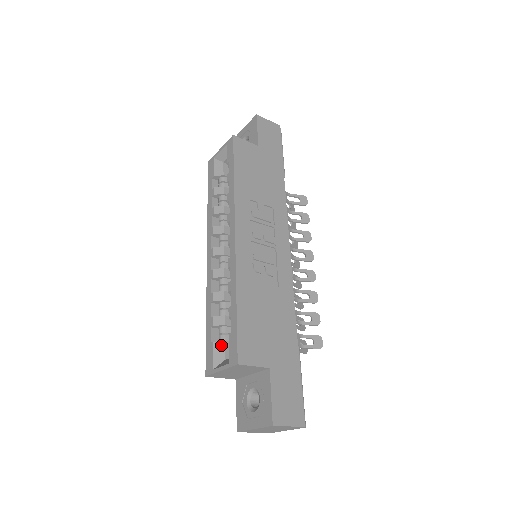
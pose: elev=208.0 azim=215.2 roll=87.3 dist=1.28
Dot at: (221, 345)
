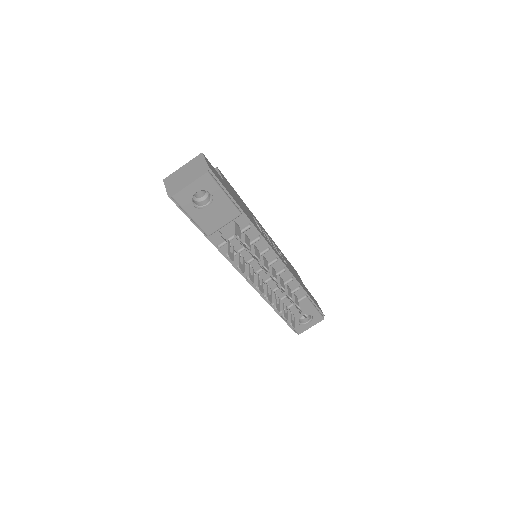
Dot at: occluded
